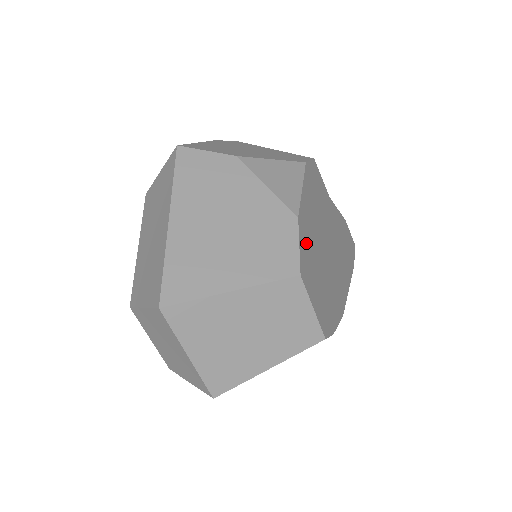
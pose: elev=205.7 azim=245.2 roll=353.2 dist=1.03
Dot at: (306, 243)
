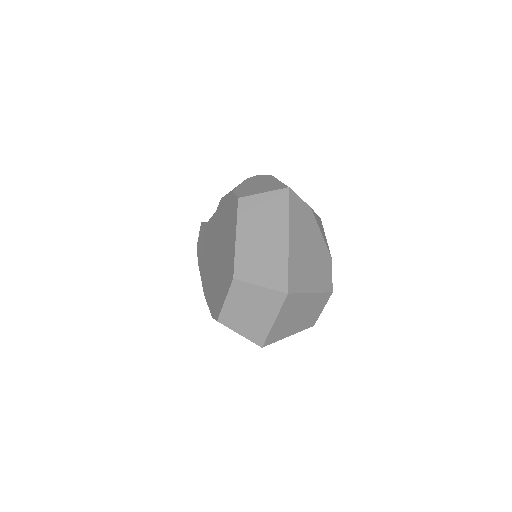
Dot at: occluded
